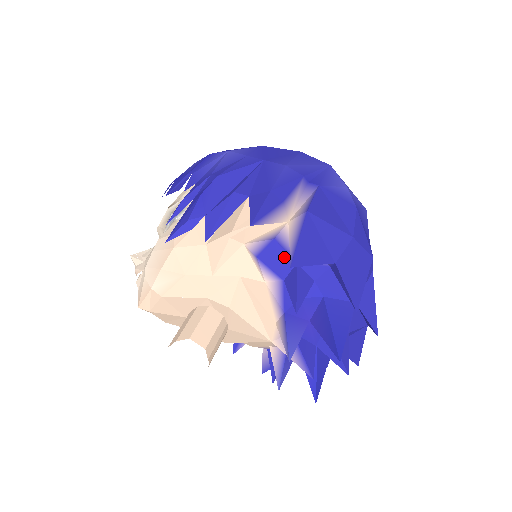
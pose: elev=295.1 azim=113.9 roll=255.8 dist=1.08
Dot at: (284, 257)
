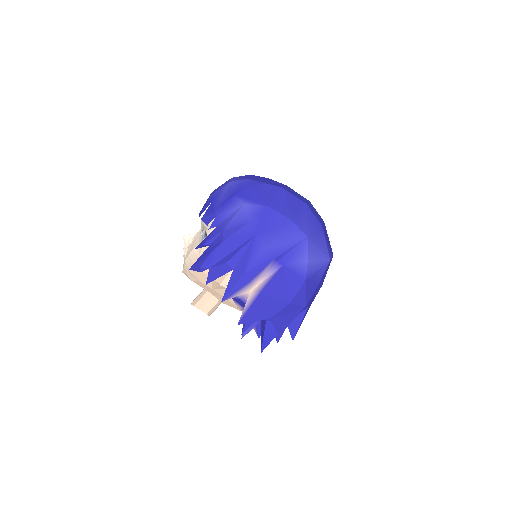
Dot at: occluded
